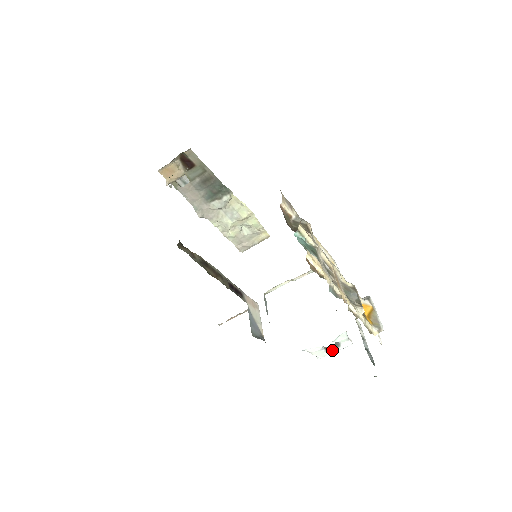
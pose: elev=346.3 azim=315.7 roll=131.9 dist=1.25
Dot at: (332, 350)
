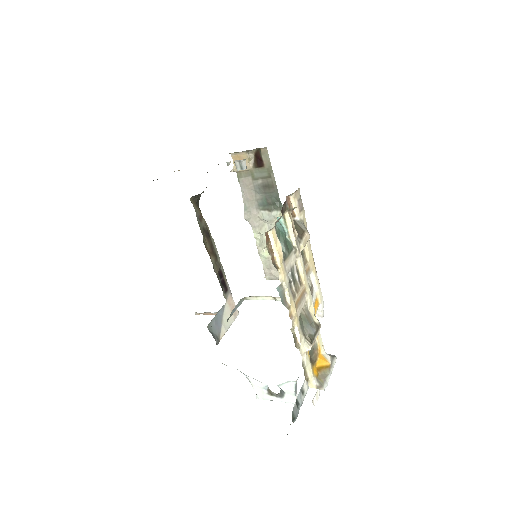
Dot at: (274, 397)
